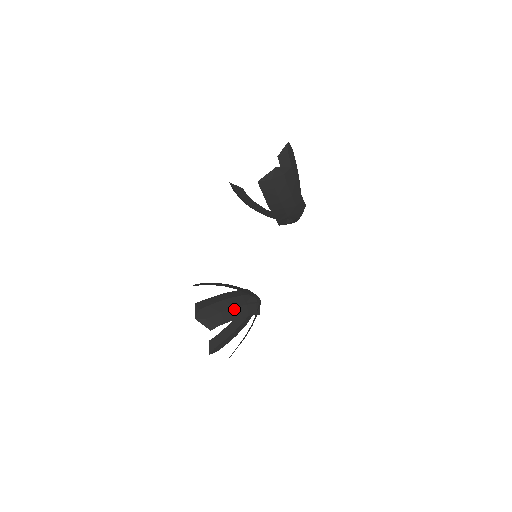
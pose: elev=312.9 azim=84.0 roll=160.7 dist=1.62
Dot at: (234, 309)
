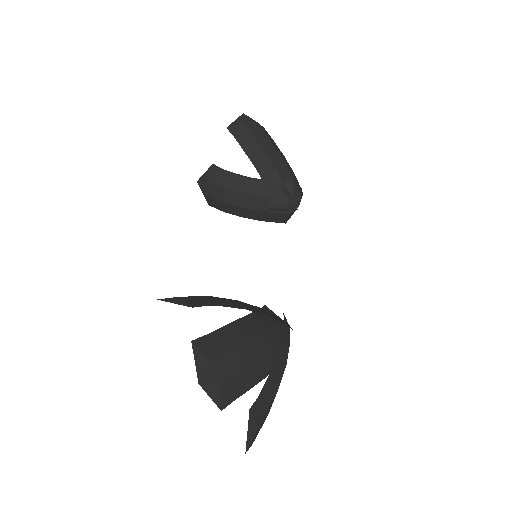
Dot at: (236, 301)
